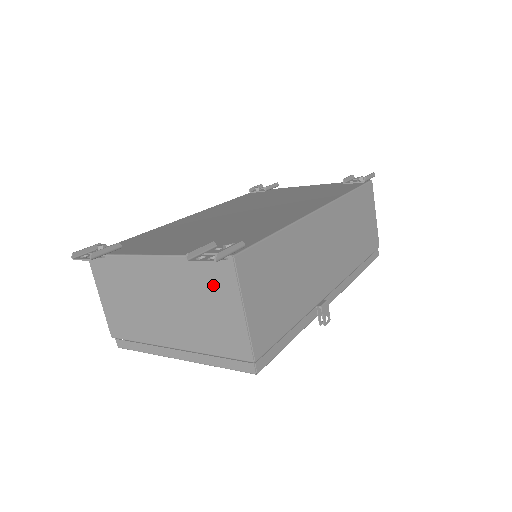
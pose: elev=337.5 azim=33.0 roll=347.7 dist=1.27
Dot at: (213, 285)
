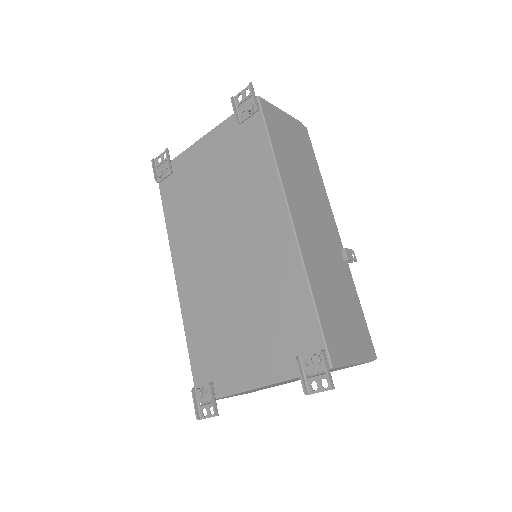
Dot at: occluded
